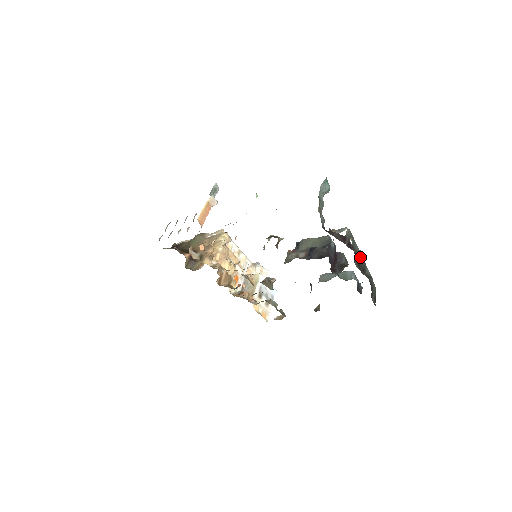
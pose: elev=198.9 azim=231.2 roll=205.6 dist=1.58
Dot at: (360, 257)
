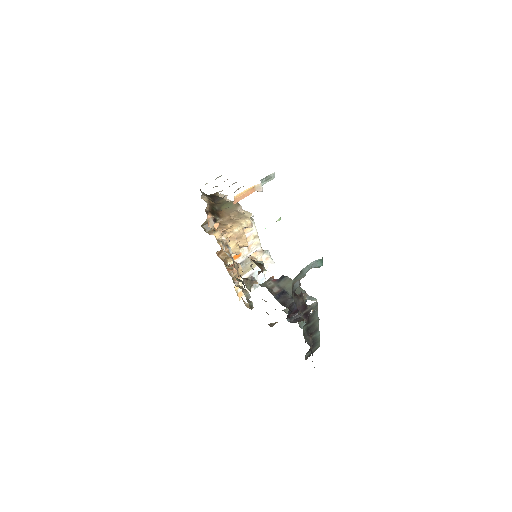
Dot at: (315, 323)
